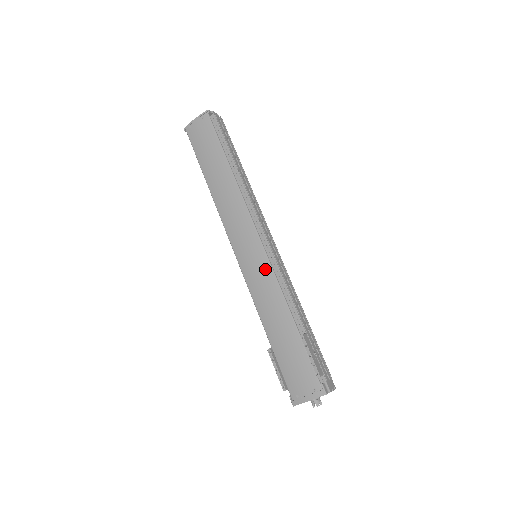
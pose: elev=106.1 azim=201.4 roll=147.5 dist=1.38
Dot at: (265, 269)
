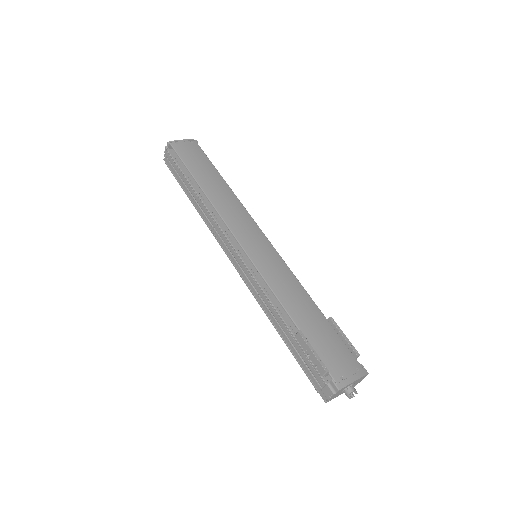
Dot at: (279, 261)
